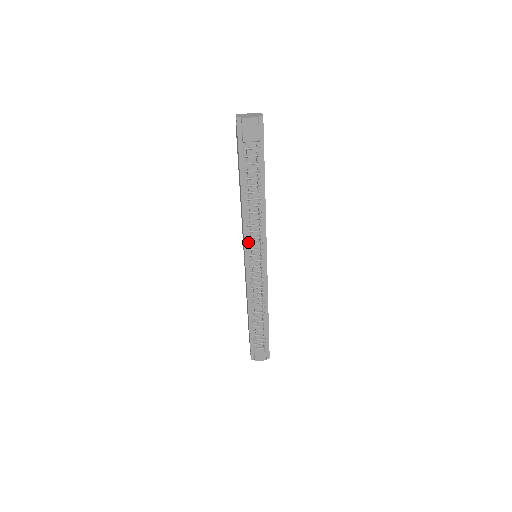
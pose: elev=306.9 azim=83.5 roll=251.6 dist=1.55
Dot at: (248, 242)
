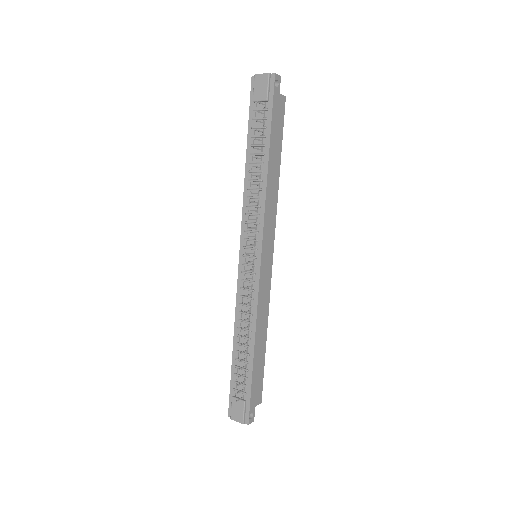
Dot at: (245, 228)
